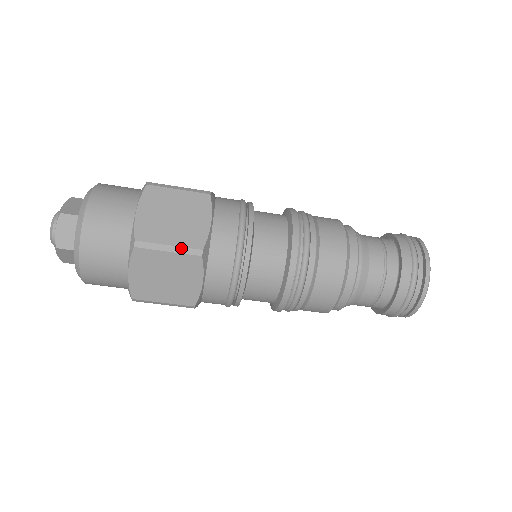
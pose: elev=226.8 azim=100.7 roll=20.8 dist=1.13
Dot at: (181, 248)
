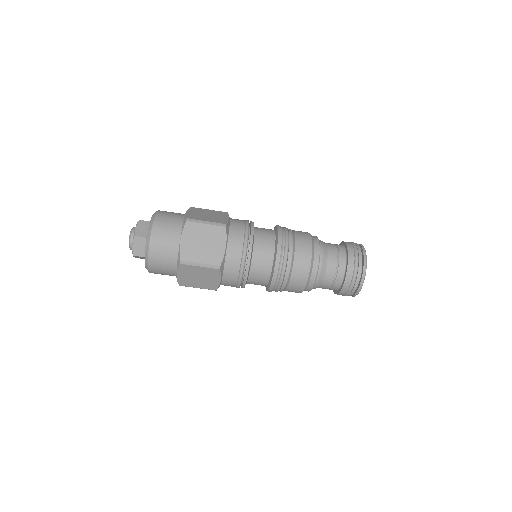
Dot at: (213, 223)
